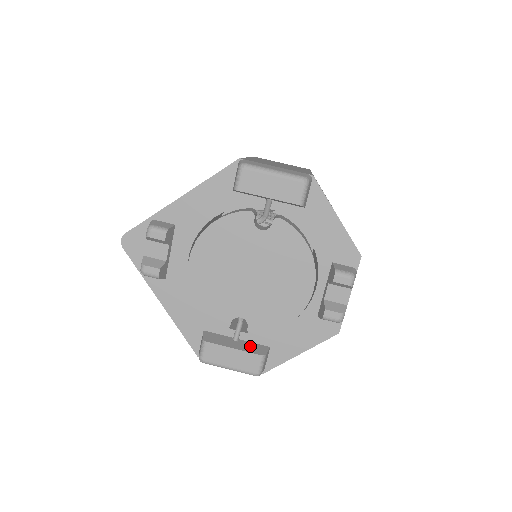
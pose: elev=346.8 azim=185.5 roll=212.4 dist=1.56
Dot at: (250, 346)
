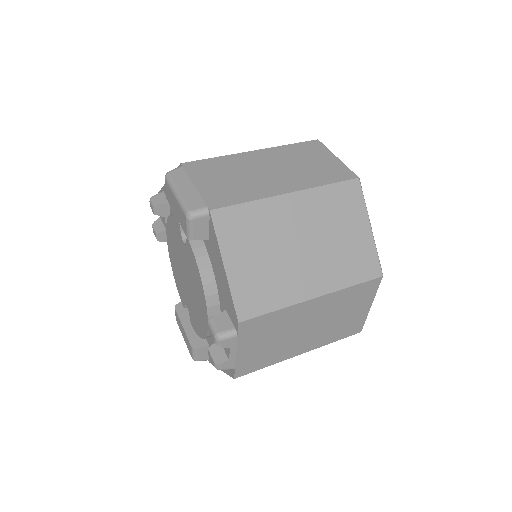
Dot at: (196, 334)
